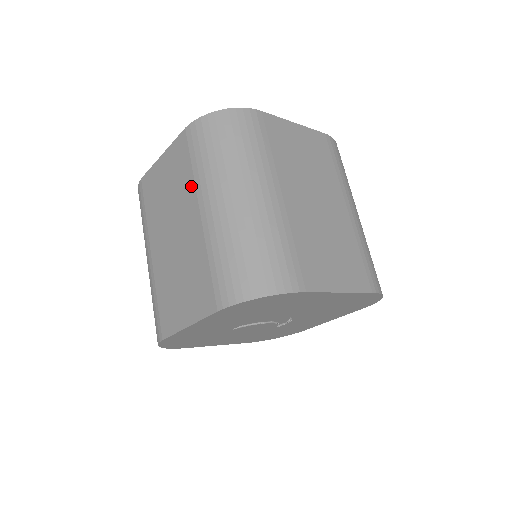
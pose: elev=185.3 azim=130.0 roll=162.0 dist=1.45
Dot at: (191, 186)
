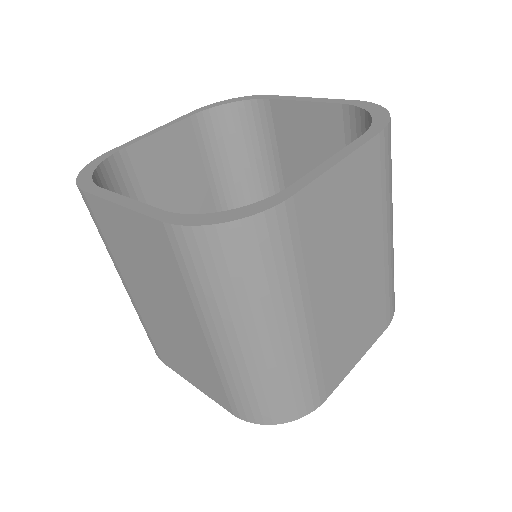
Dot at: (186, 299)
